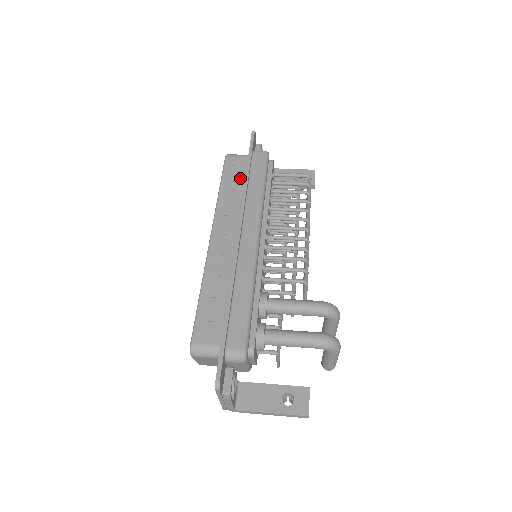
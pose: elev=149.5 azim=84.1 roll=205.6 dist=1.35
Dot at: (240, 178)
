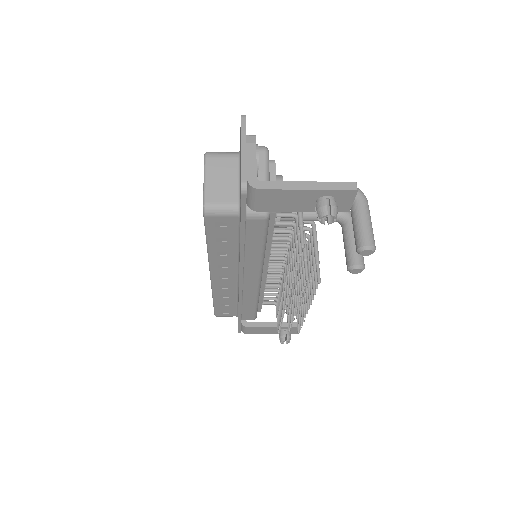
Dot at: occluded
